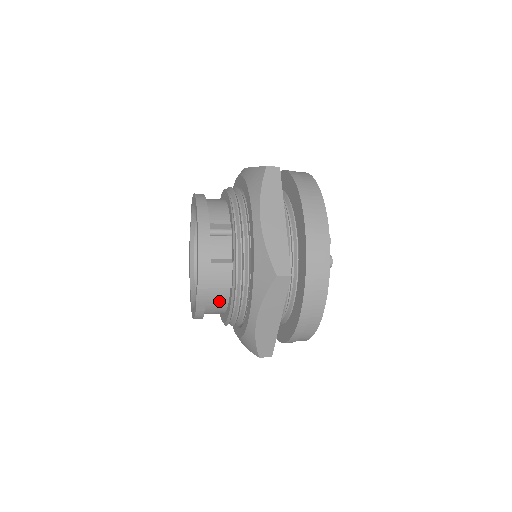
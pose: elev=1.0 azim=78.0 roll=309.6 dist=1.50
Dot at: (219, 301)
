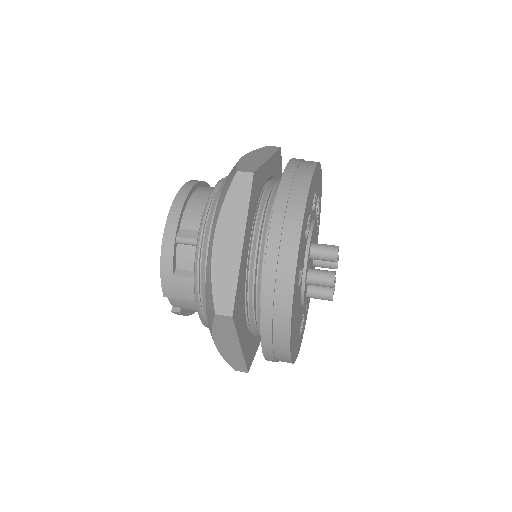
Dot at: (194, 308)
